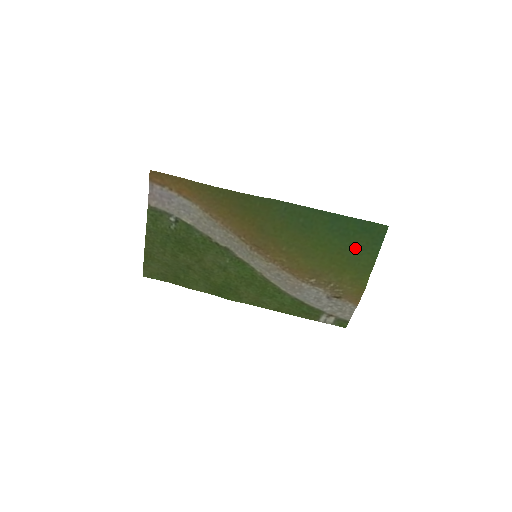
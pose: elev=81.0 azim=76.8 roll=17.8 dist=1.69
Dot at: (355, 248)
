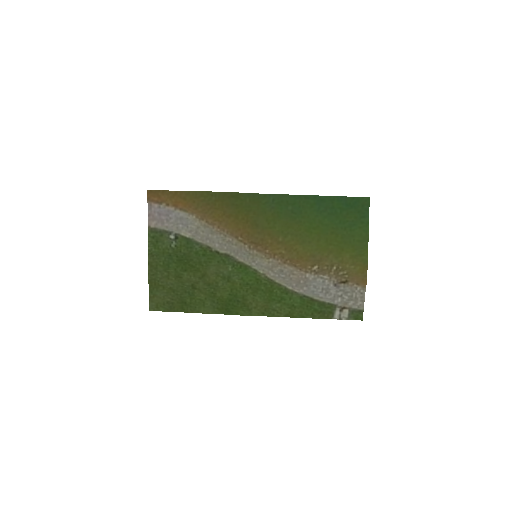
Dot at: (346, 225)
